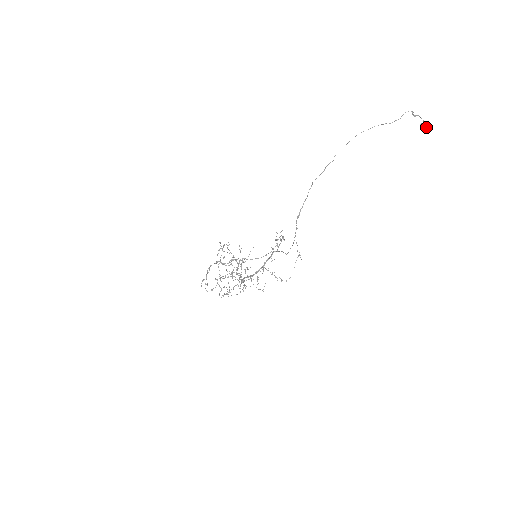
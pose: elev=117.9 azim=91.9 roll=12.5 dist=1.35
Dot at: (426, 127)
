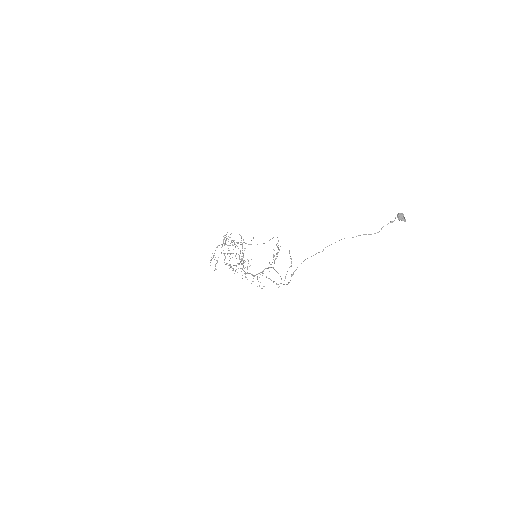
Dot at: (402, 218)
